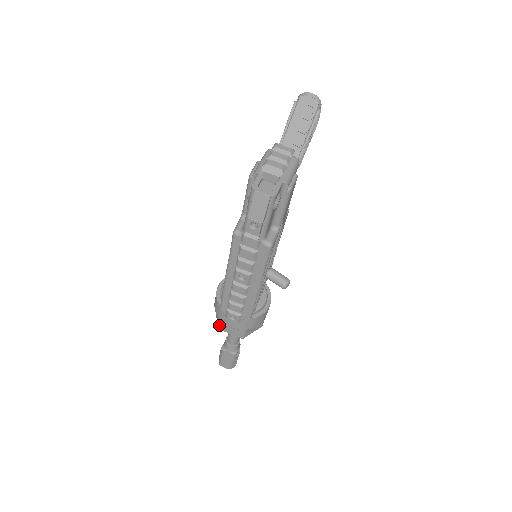
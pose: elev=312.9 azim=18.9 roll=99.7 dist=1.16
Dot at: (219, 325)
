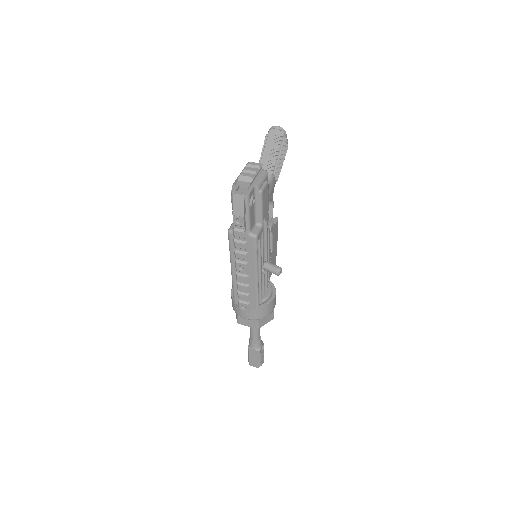
Dot at: (237, 320)
